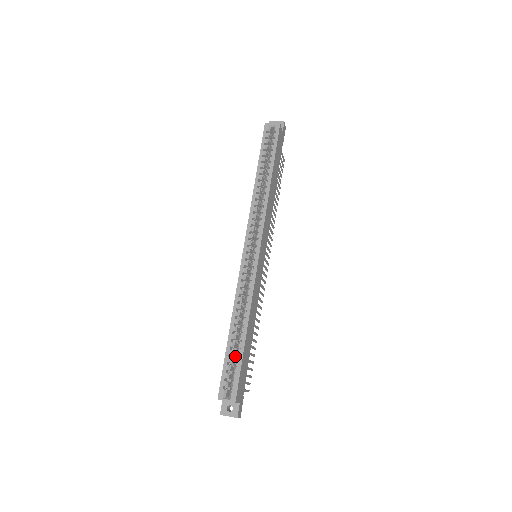
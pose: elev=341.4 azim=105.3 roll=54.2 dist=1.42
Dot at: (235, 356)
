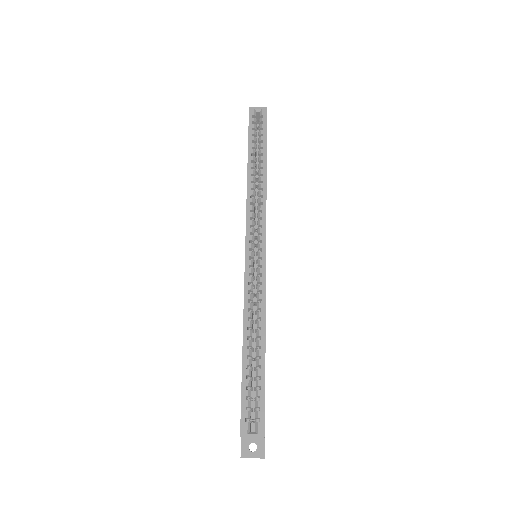
Dot at: occluded
